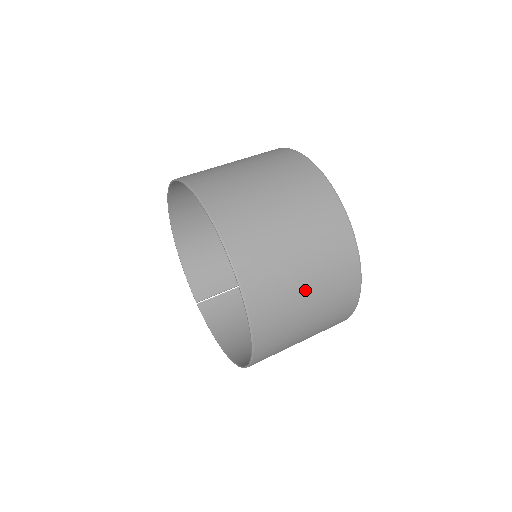
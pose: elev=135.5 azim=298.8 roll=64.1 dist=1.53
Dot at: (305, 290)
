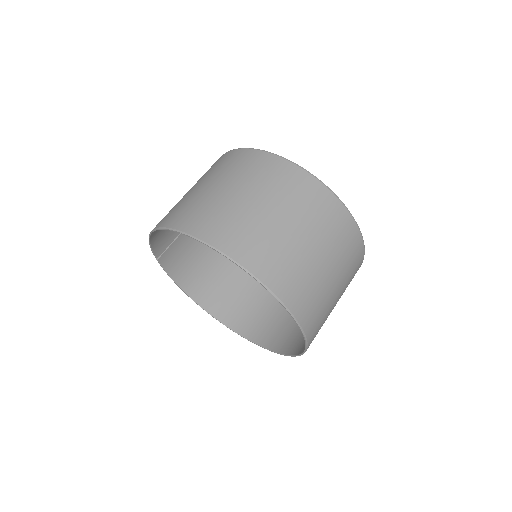
Dot at: occluded
